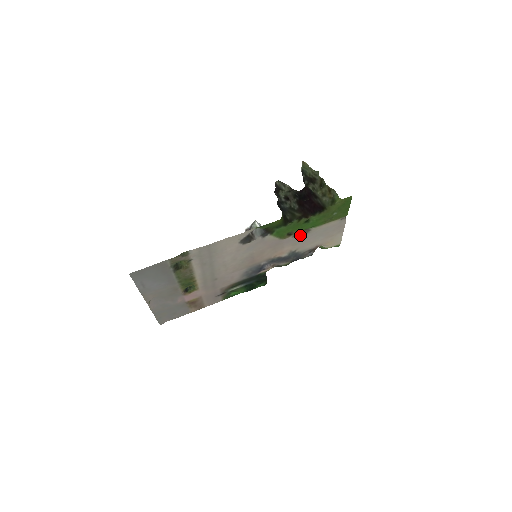
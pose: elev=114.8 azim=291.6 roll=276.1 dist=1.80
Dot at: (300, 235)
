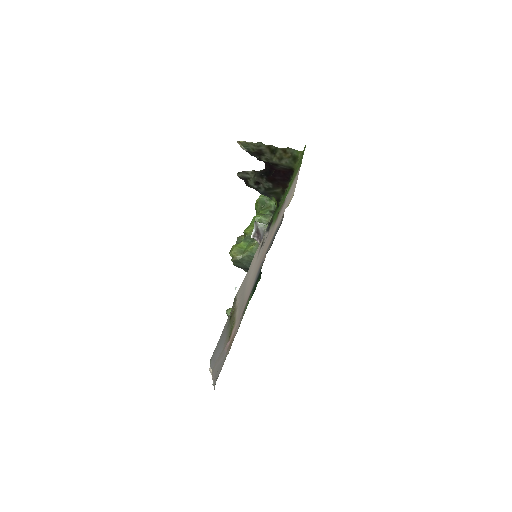
Dot at: (281, 209)
